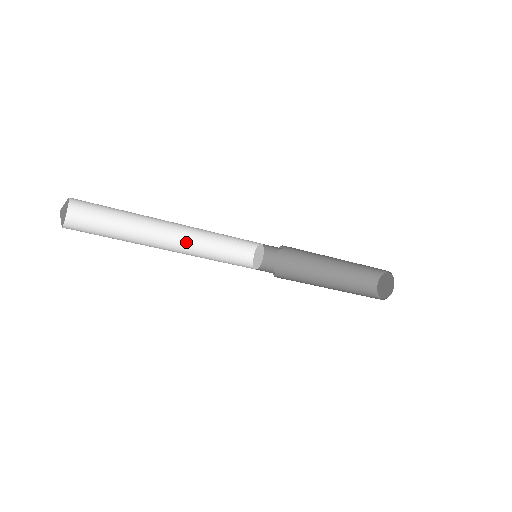
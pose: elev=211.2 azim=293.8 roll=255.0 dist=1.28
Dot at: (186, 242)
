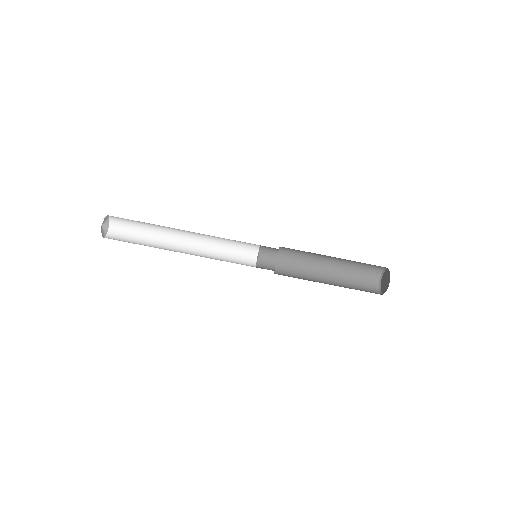
Dot at: occluded
